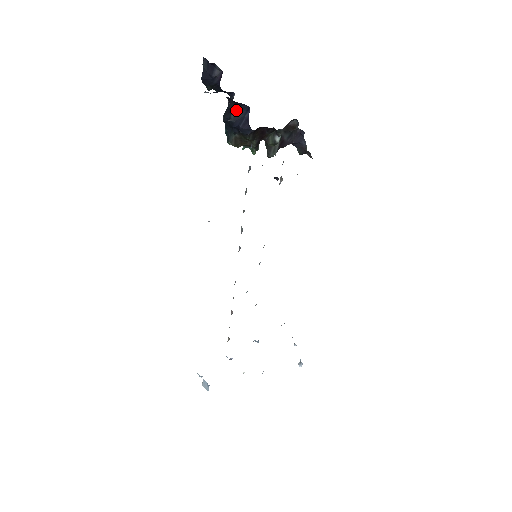
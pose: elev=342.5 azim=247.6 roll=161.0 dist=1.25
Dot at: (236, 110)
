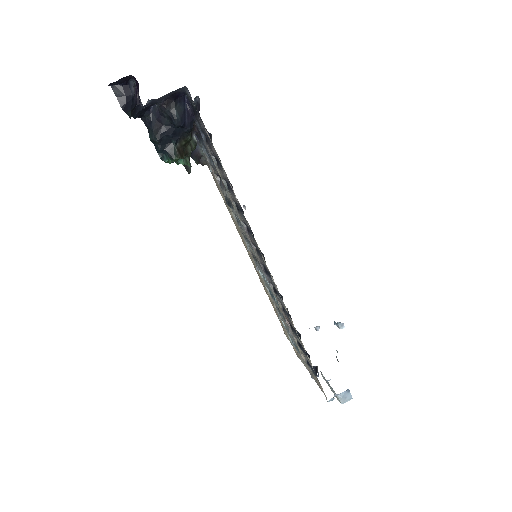
Dot at: (176, 106)
